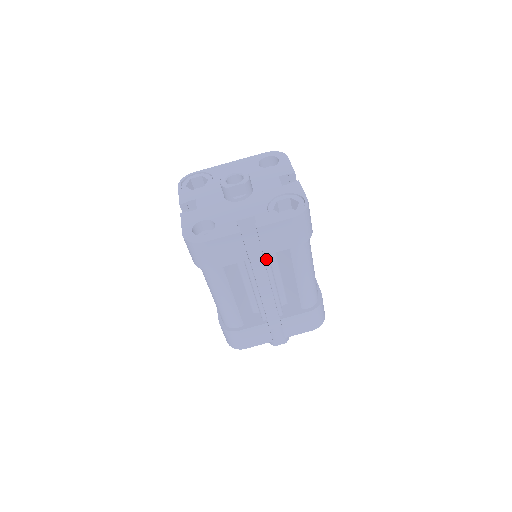
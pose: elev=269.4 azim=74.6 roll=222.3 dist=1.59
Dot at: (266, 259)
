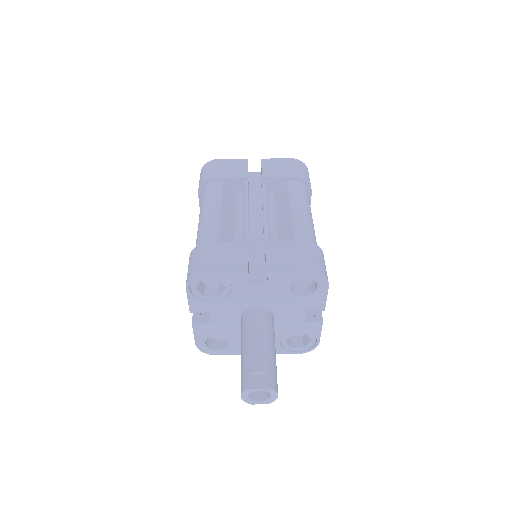
Dot at: (264, 186)
